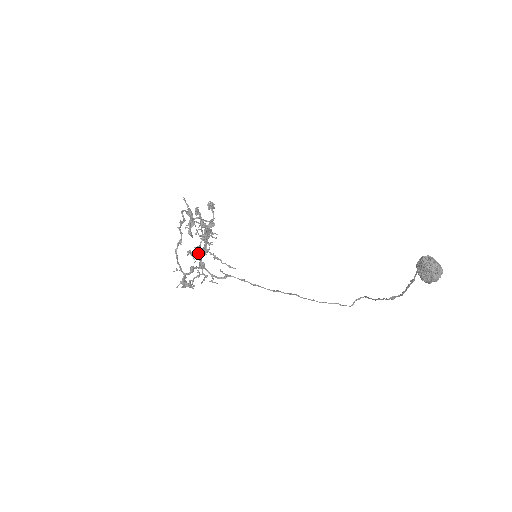
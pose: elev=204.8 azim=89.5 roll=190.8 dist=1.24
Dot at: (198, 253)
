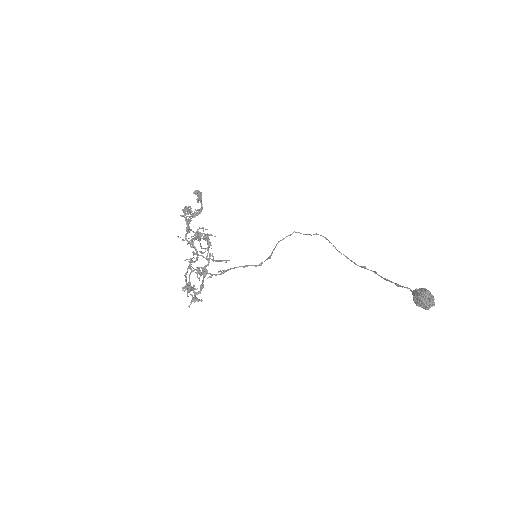
Dot at: (204, 268)
